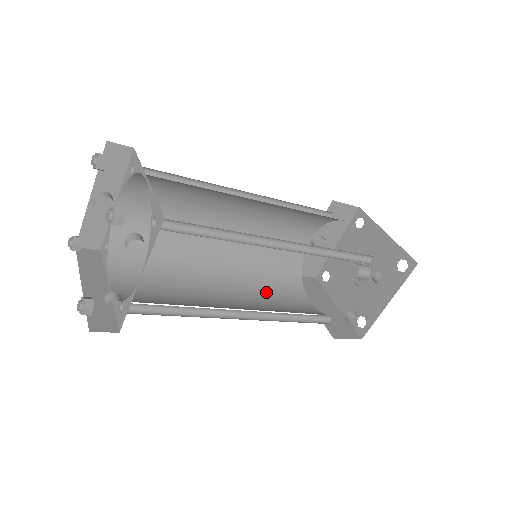
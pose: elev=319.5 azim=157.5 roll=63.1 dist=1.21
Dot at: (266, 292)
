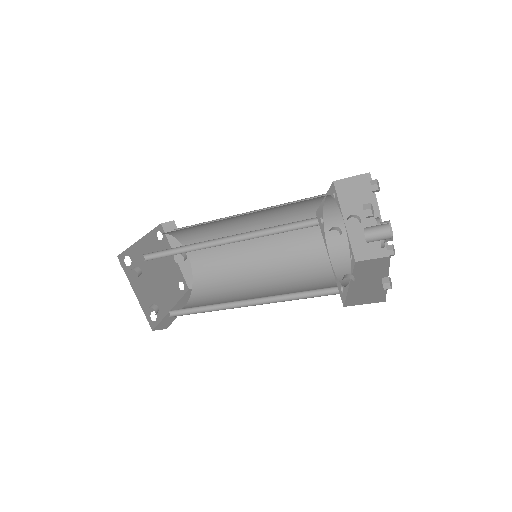
Dot at: (304, 283)
